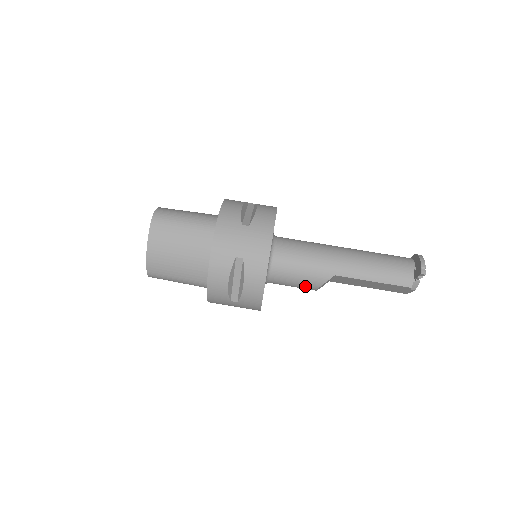
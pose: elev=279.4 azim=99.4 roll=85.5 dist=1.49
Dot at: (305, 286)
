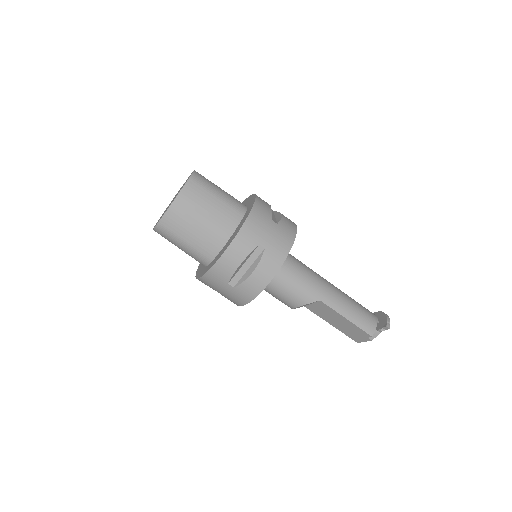
Dot at: (289, 300)
